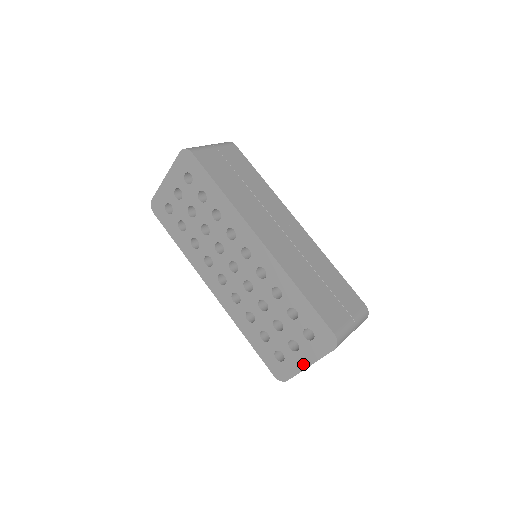
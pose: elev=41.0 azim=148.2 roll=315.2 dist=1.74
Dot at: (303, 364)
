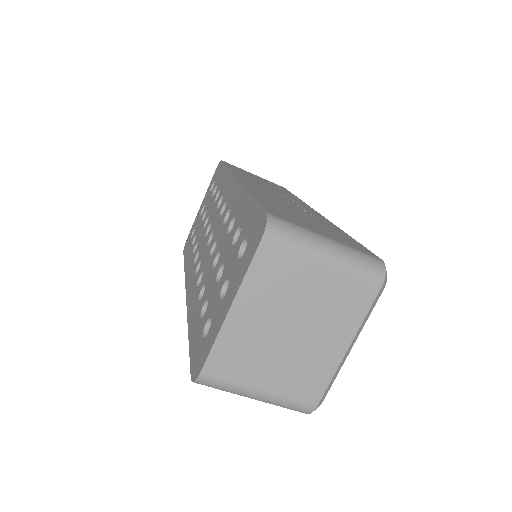
Dot at: (224, 313)
